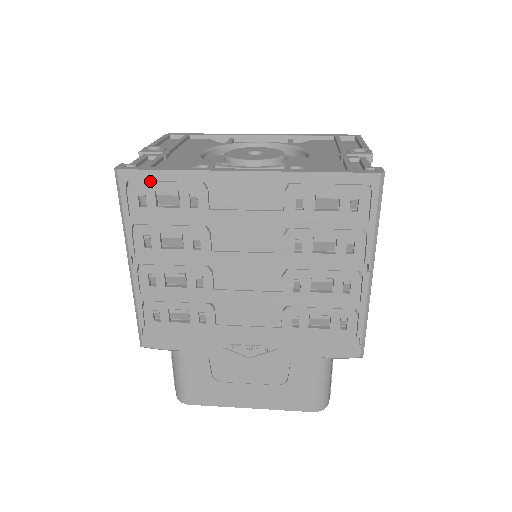
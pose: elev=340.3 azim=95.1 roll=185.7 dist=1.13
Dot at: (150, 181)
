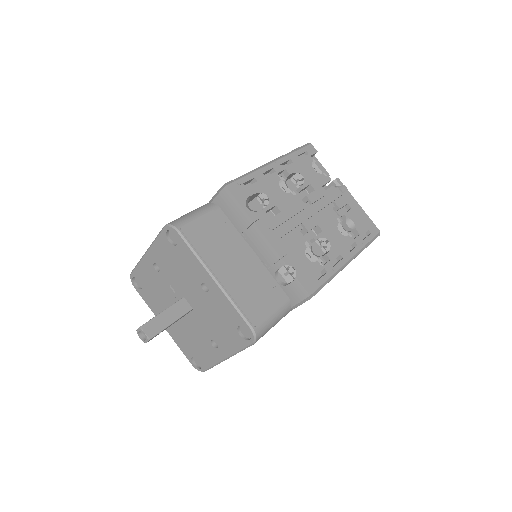
Dot at: occluded
